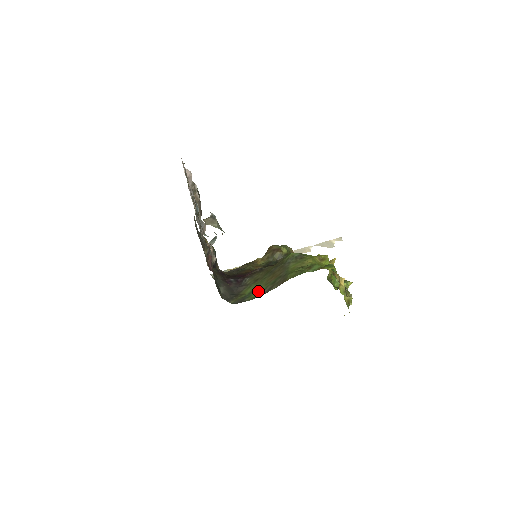
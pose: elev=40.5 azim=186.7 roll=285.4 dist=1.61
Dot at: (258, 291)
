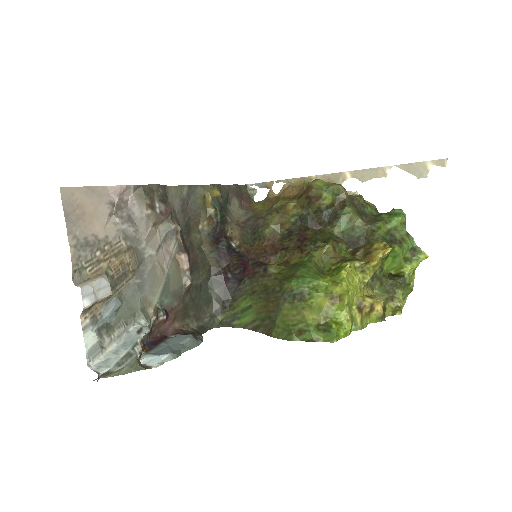
Dot at: (249, 316)
